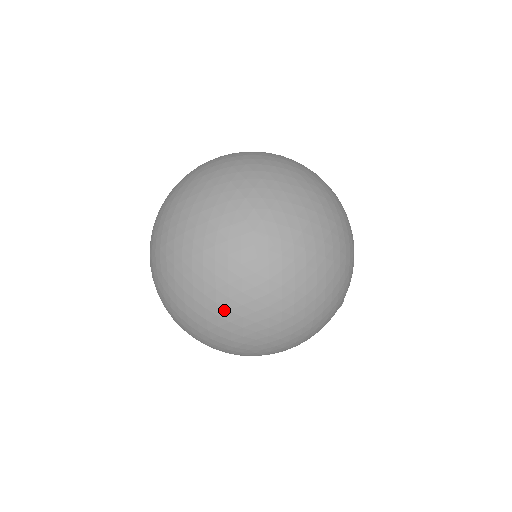
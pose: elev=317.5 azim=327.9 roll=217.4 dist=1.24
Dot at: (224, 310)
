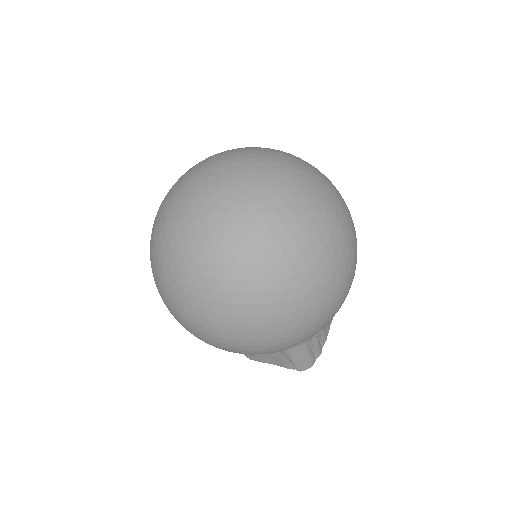
Dot at: (176, 243)
